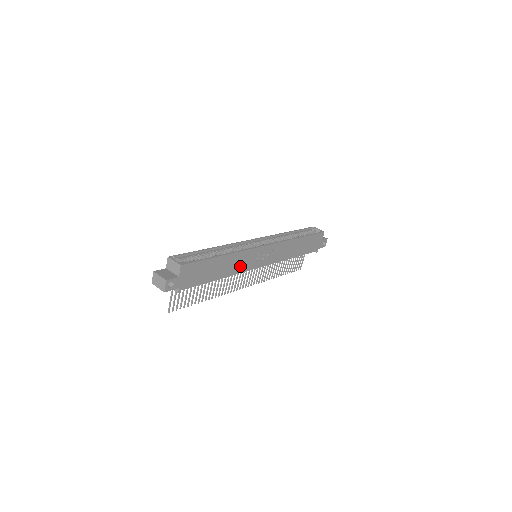
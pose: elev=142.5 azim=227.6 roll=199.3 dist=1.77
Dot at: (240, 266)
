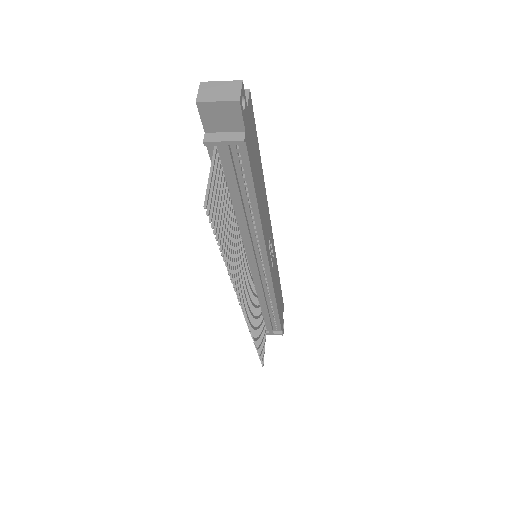
Dot at: (264, 226)
